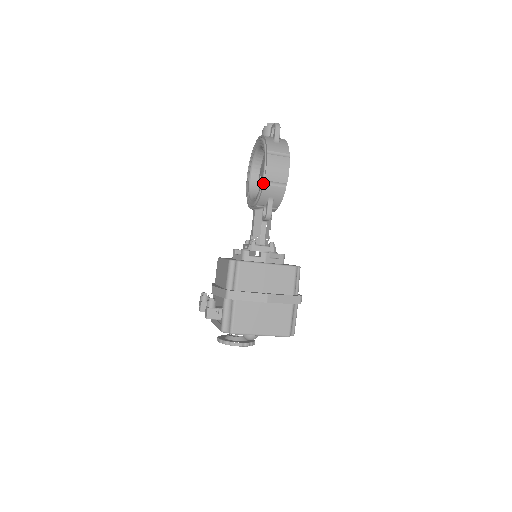
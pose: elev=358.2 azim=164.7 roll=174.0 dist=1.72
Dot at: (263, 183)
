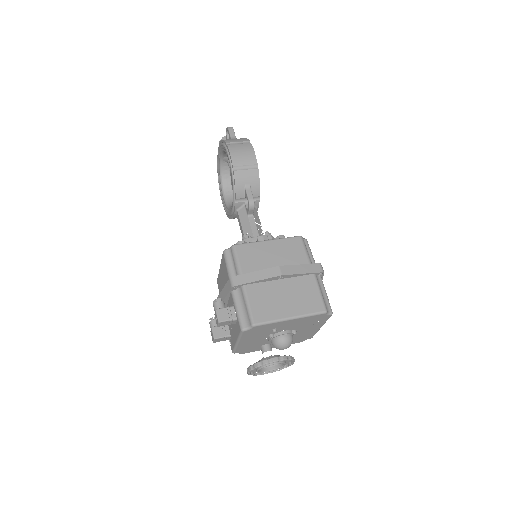
Dot at: (232, 170)
